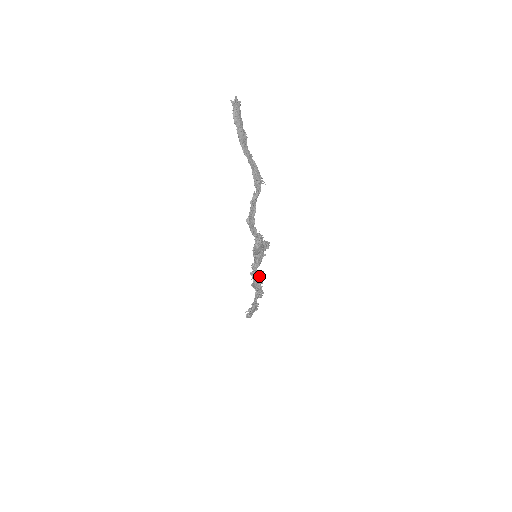
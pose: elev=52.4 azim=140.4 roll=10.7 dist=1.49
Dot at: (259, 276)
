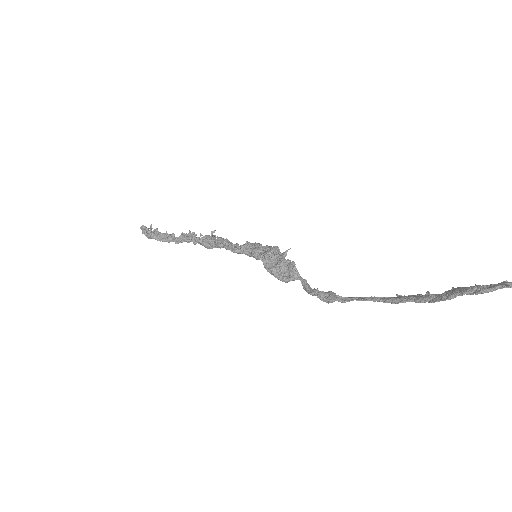
Dot at: occluded
